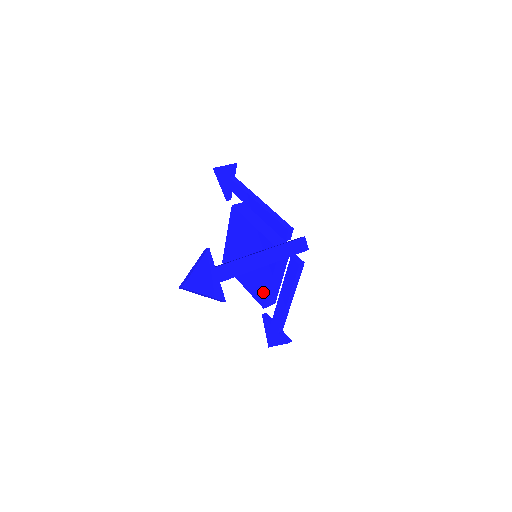
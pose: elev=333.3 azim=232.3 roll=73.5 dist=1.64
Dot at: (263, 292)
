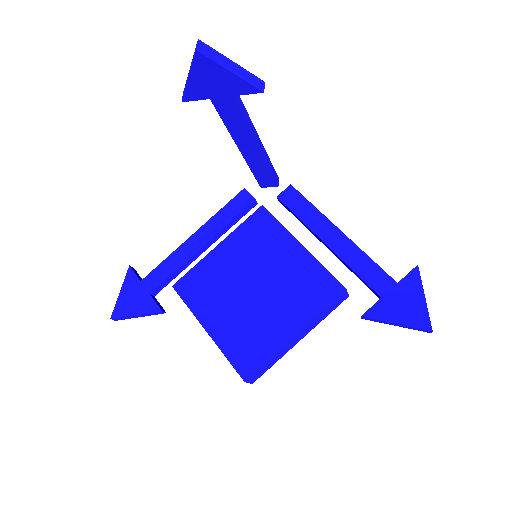
Dot at: (316, 274)
